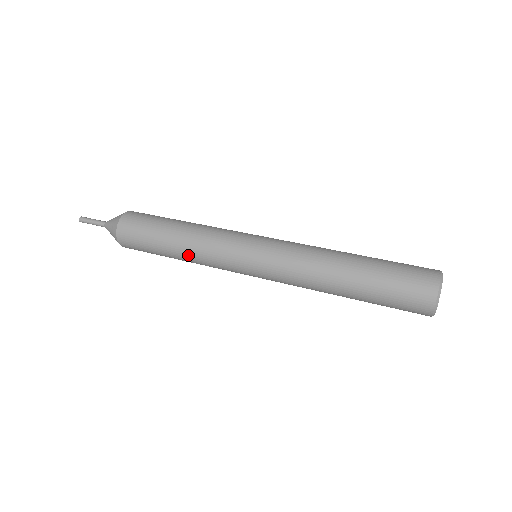
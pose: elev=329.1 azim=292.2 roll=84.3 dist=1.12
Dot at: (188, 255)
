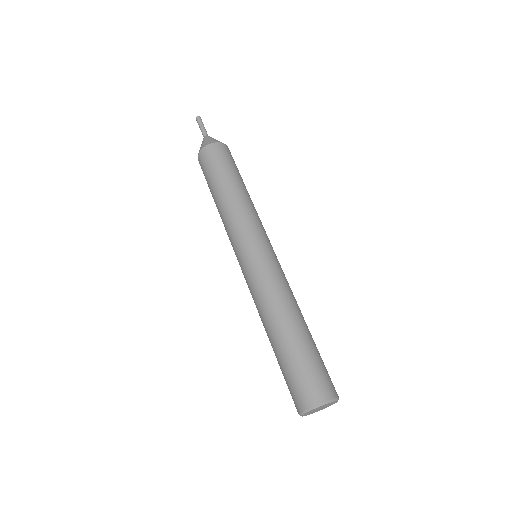
Dot at: (220, 211)
